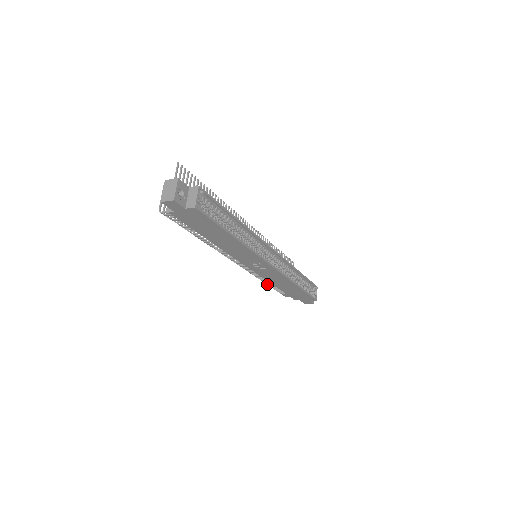
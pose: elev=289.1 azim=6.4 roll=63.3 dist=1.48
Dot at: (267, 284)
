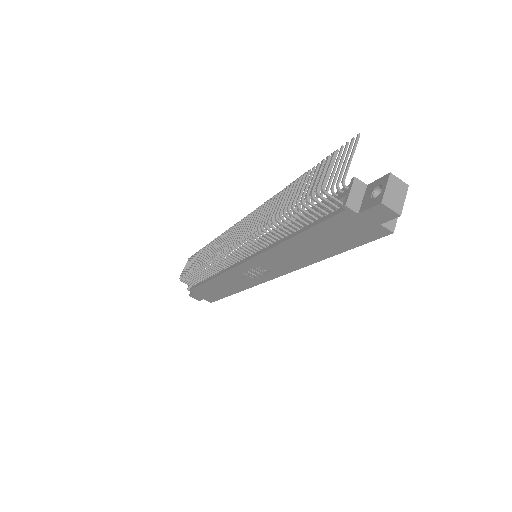
Dot at: (196, 269)
